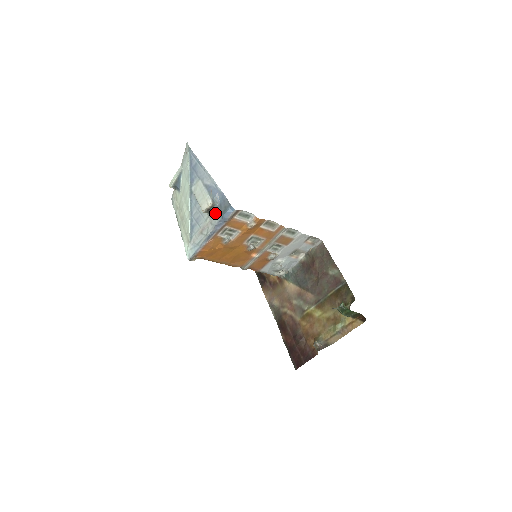
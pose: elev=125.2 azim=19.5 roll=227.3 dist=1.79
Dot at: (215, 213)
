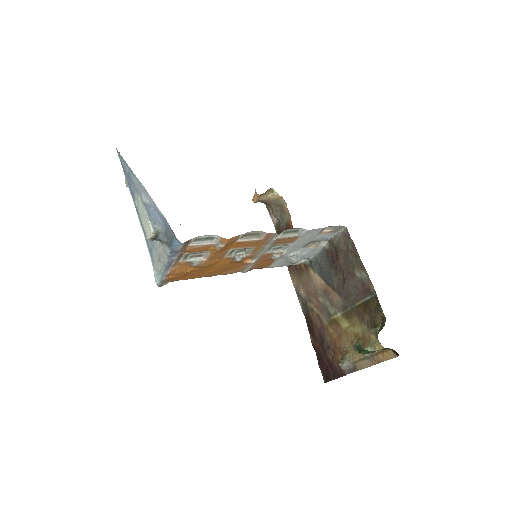
Dot at: (163, 242)
